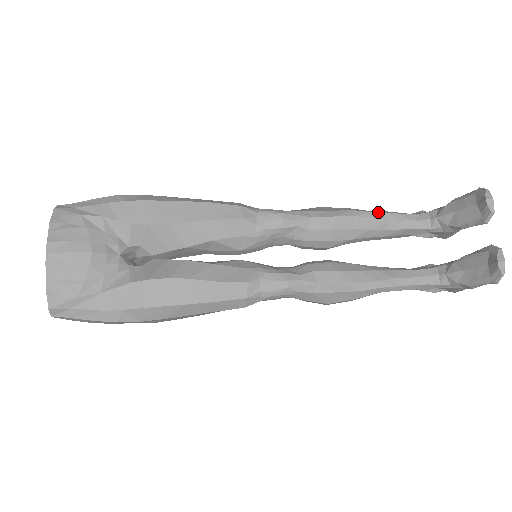
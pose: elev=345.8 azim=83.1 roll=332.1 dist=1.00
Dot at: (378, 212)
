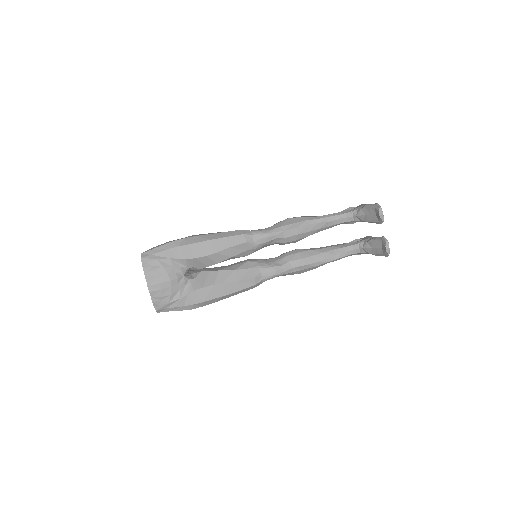
Dot at: (322, 218)
